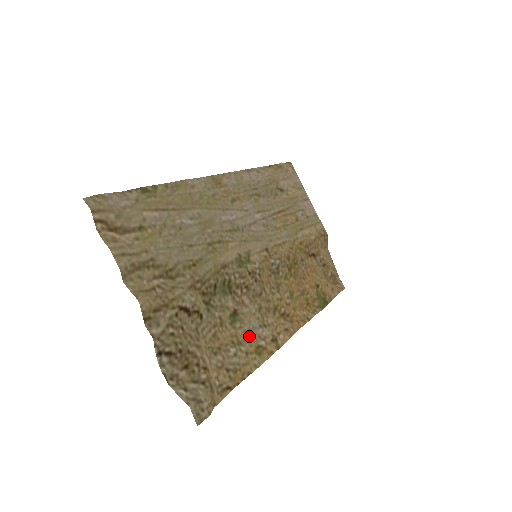
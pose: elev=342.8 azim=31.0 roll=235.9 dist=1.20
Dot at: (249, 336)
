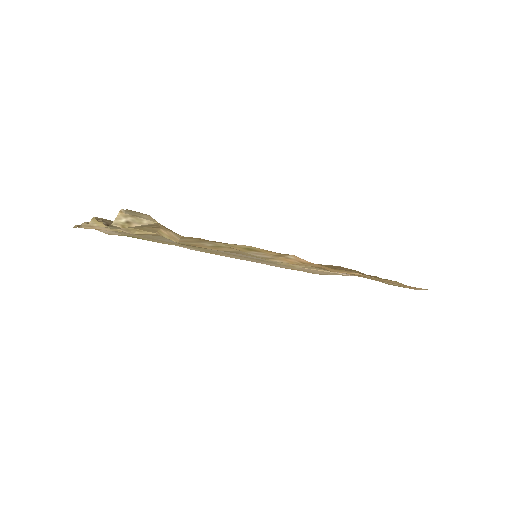
Dot at: (237, 250)
